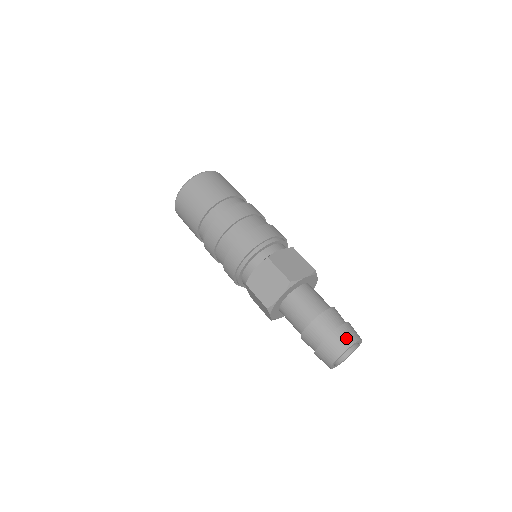
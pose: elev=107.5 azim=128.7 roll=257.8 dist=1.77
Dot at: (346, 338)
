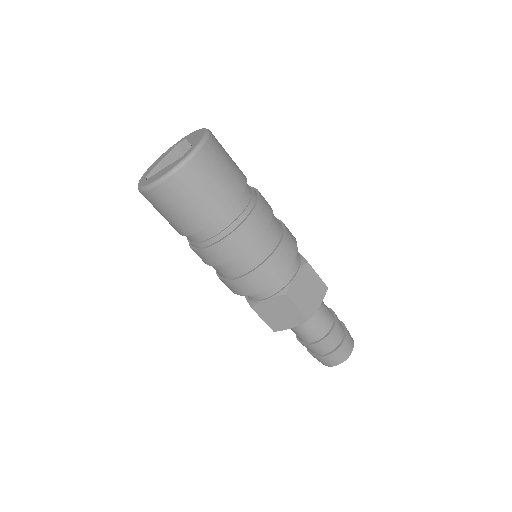
Dot at: (345, 353)
